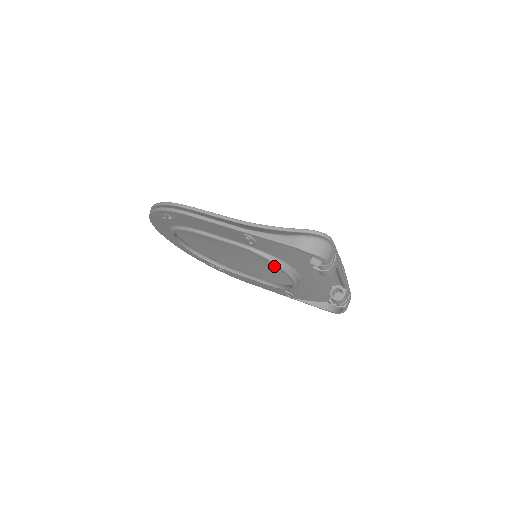
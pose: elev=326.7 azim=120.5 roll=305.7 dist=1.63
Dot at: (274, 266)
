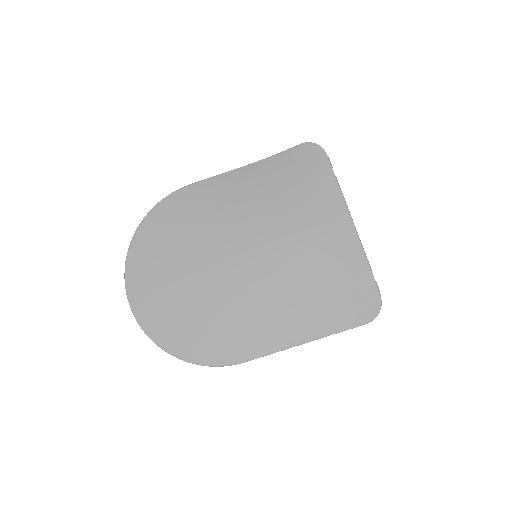
Dot at: (256, 221)
